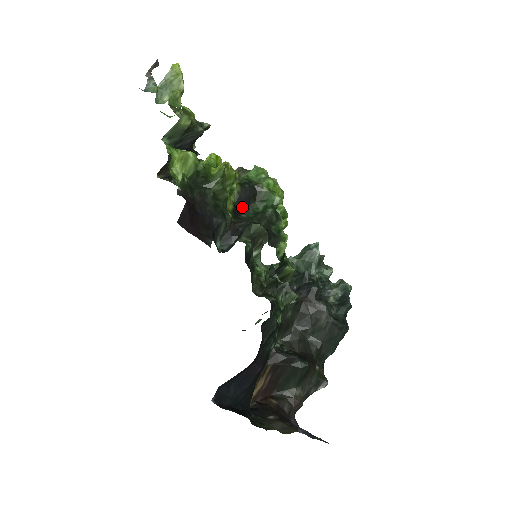
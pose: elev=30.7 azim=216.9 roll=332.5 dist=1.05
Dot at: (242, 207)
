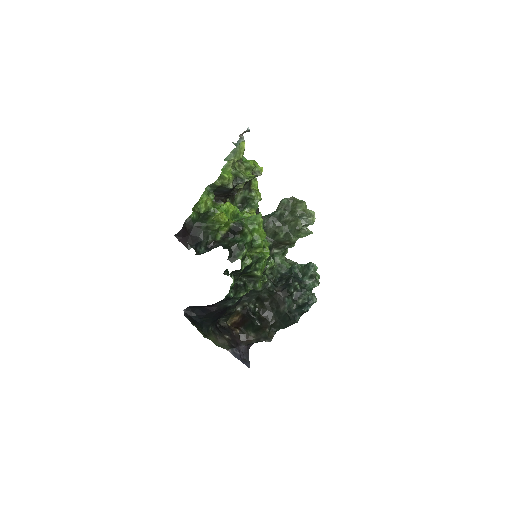
Dot at: (232, 234)
